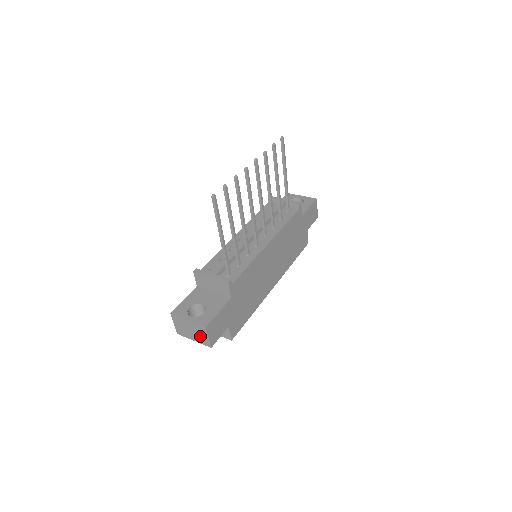
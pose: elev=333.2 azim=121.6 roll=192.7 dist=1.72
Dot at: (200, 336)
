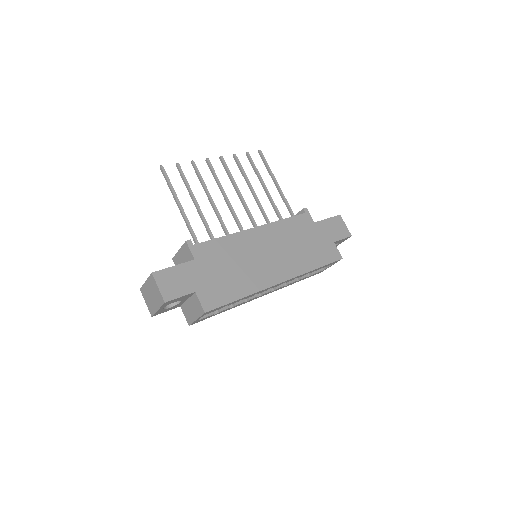
Dot at: (156, 294)
